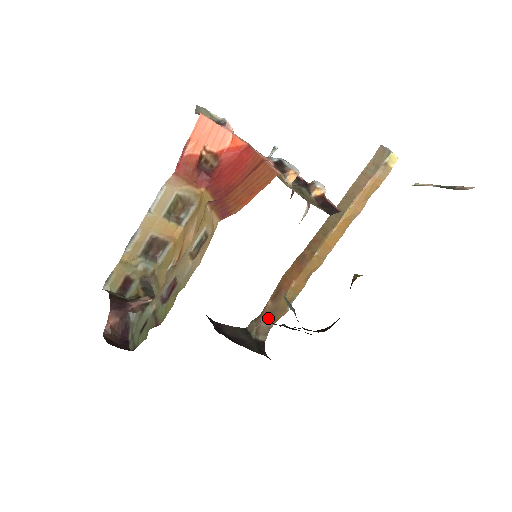
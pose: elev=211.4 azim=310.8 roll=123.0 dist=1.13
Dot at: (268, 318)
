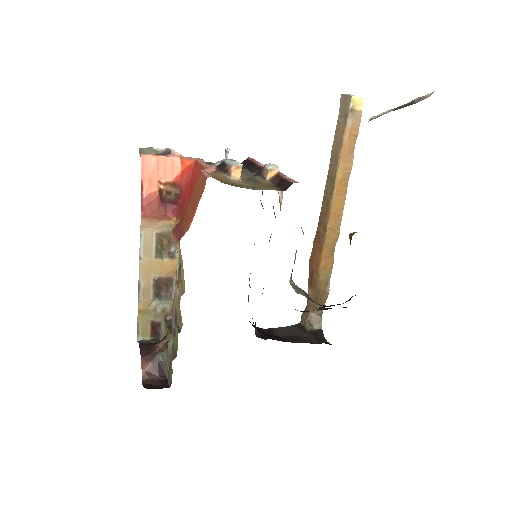
Dot at: (315, 306)
